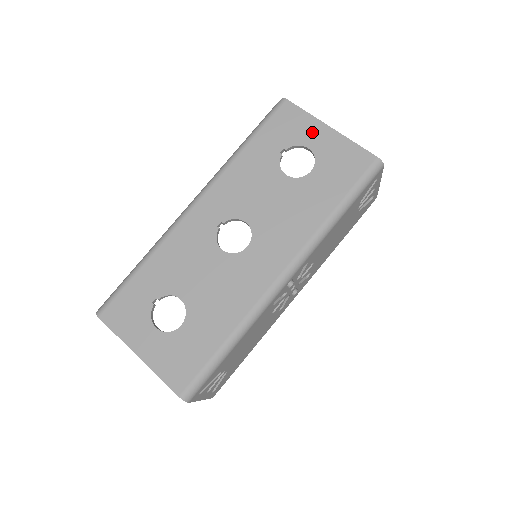
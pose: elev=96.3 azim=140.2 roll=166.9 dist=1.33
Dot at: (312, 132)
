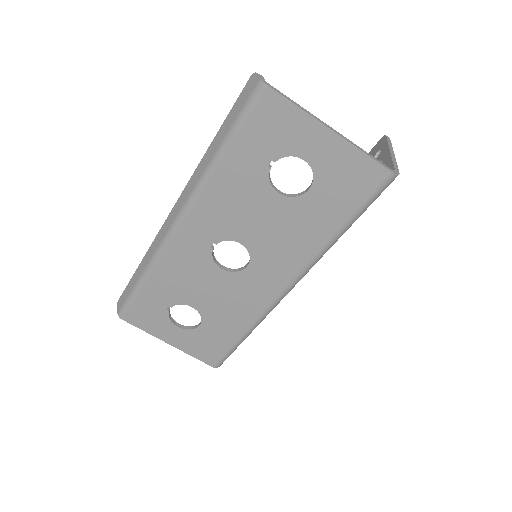
Dot at: (307, 138)
